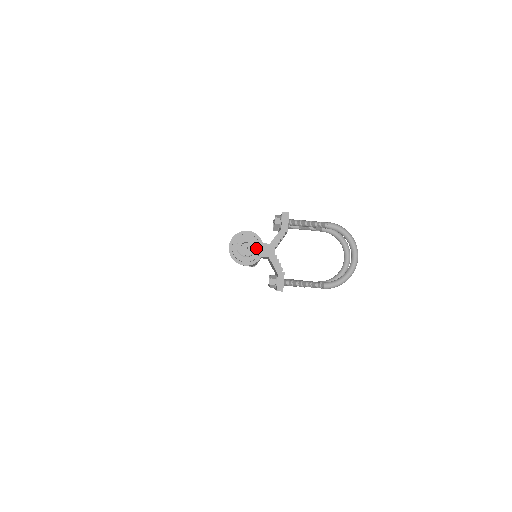
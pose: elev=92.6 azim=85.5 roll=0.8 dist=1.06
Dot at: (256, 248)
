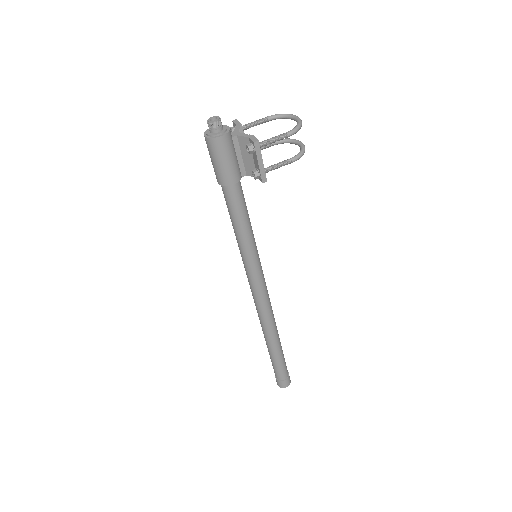
Dot at: (223, 127)
